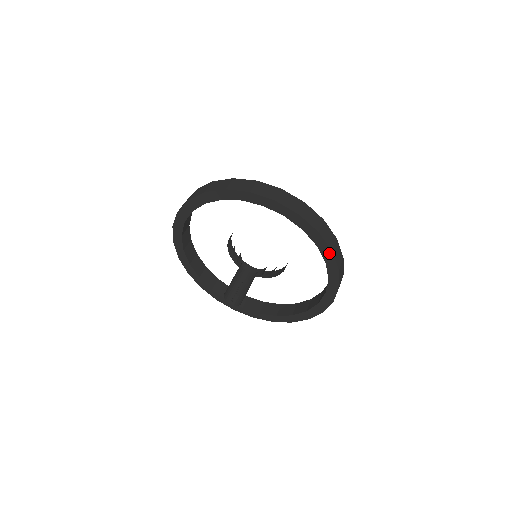
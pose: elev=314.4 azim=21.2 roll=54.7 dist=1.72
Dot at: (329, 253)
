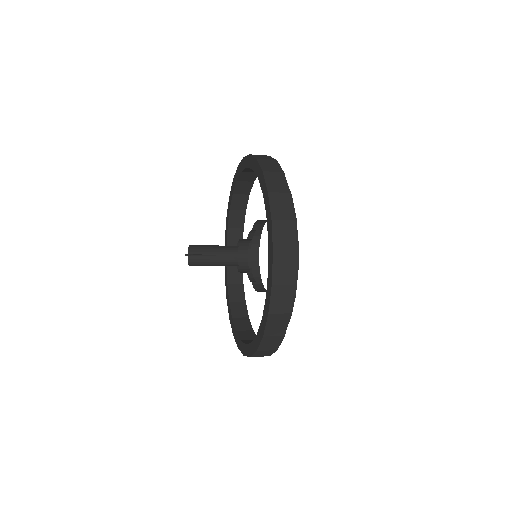
Dot at: (256, 164)
